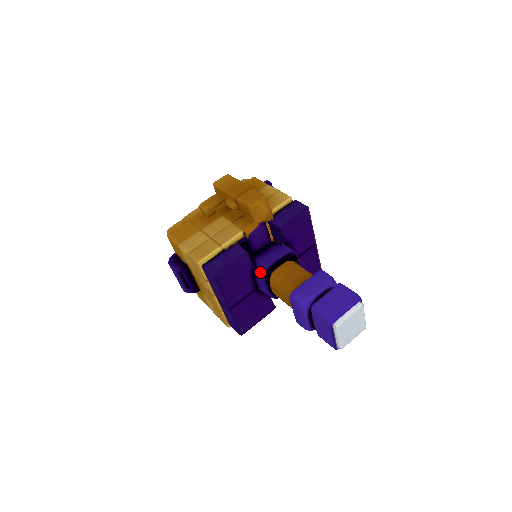
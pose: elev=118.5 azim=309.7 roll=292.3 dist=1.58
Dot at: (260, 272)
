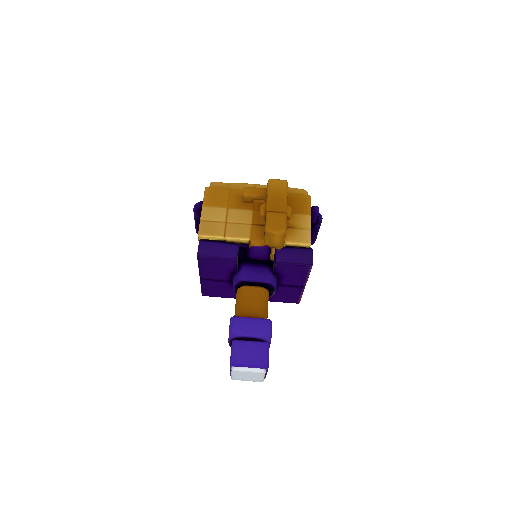
Dot at: (236, 277)
